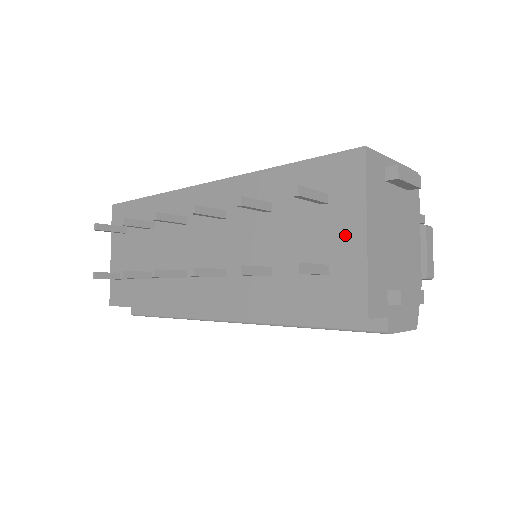
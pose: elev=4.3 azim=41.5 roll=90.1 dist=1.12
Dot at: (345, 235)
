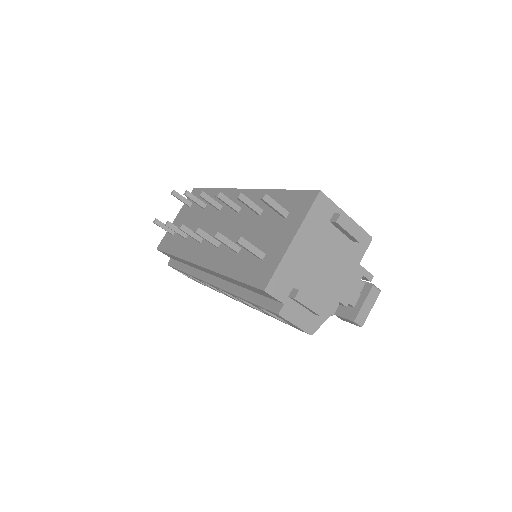
Dot at: (282, 239)
